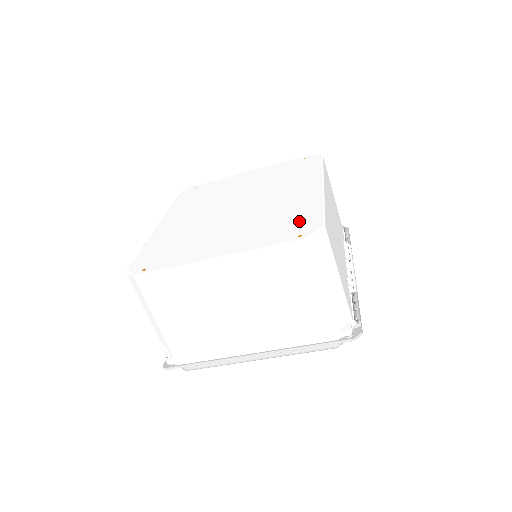
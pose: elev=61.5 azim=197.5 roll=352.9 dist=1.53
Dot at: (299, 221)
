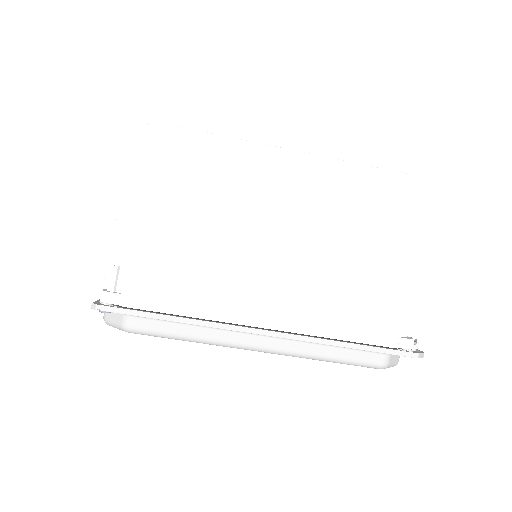
Dot at: occluded
